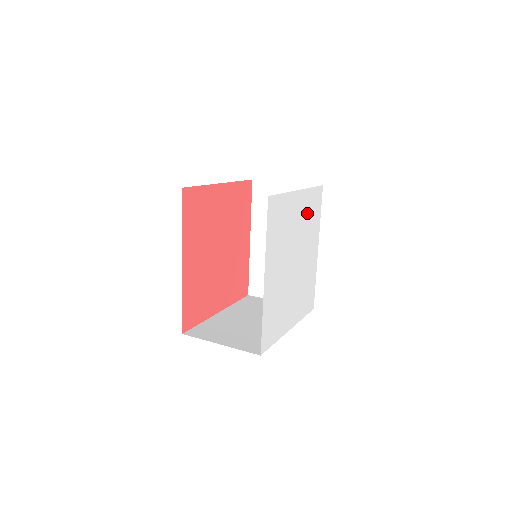
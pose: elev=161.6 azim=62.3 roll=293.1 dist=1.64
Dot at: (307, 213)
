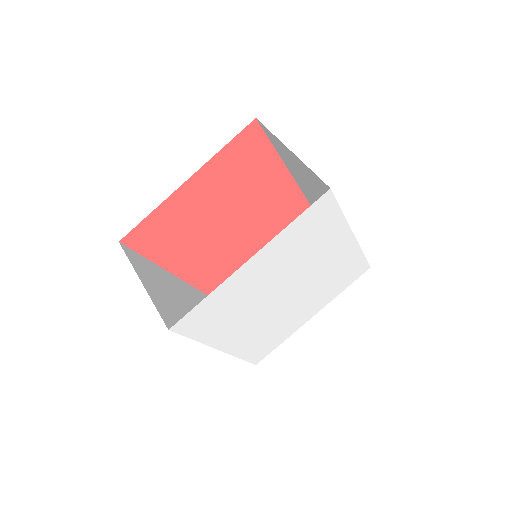
Dot at: (292, 248)
